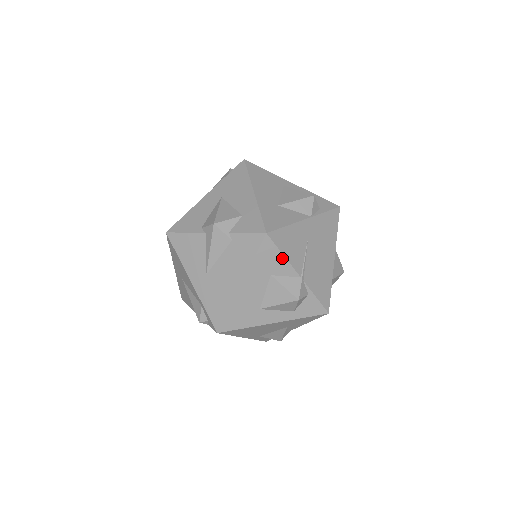
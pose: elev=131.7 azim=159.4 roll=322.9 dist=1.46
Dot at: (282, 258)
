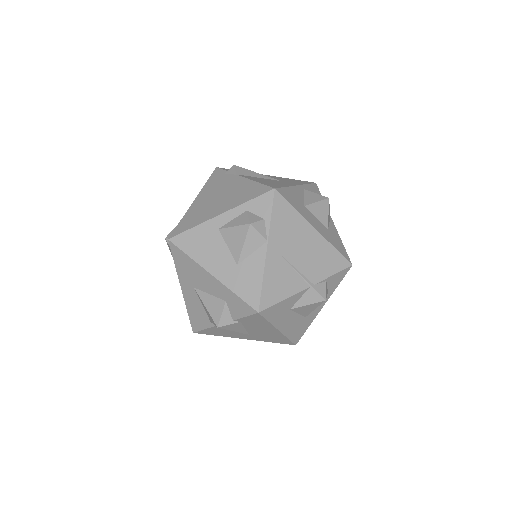
Dot at: (285, 301)
